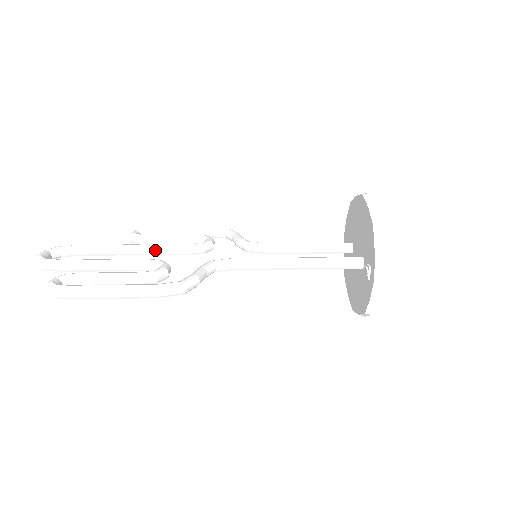
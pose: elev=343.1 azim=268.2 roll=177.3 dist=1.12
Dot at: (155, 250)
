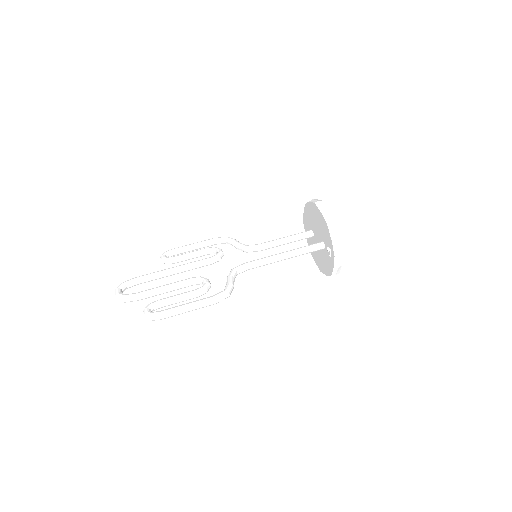
Dot at: (188, 268)
